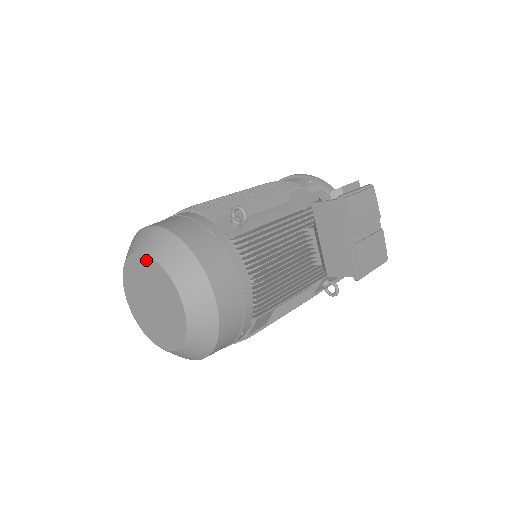
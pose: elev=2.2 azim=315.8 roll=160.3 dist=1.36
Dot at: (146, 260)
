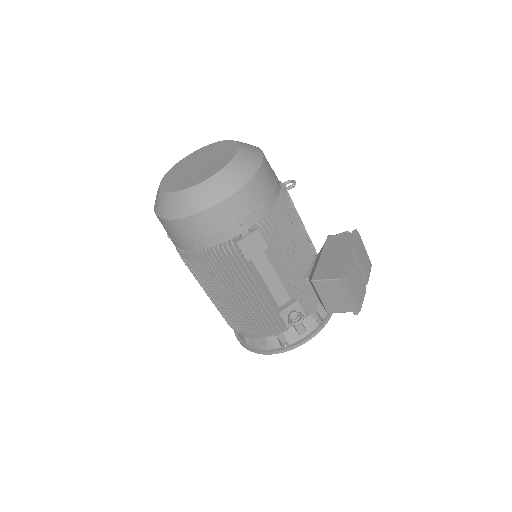
Dot at: (222, 143)
